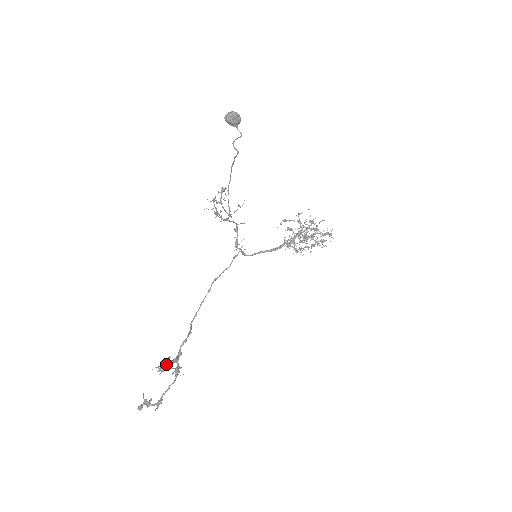
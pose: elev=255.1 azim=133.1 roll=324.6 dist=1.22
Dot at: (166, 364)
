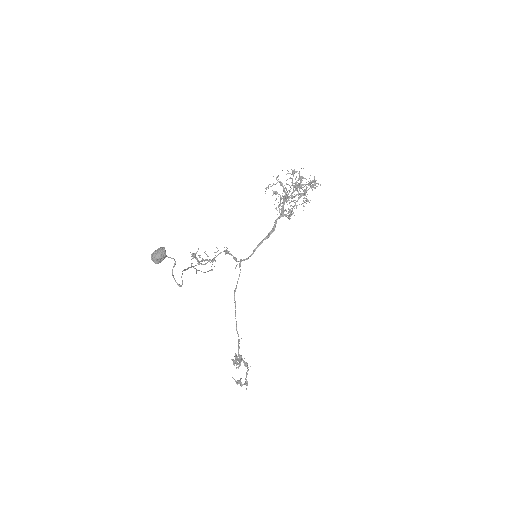
Dot at: (236, 361)
